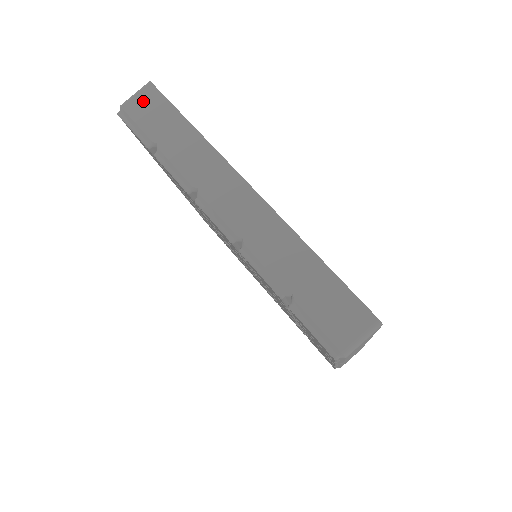
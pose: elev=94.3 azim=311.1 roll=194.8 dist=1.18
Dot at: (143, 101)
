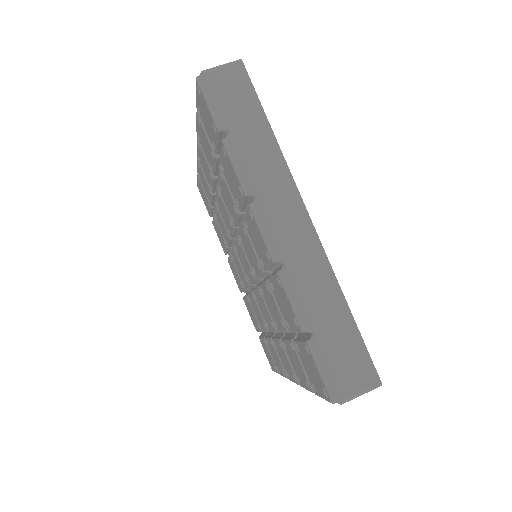
Dot at: (229, 78)
